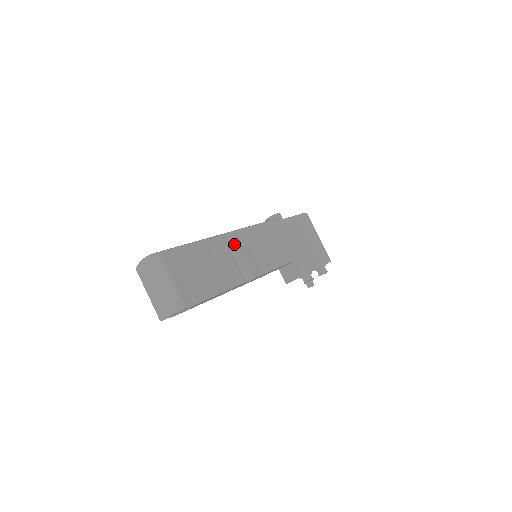
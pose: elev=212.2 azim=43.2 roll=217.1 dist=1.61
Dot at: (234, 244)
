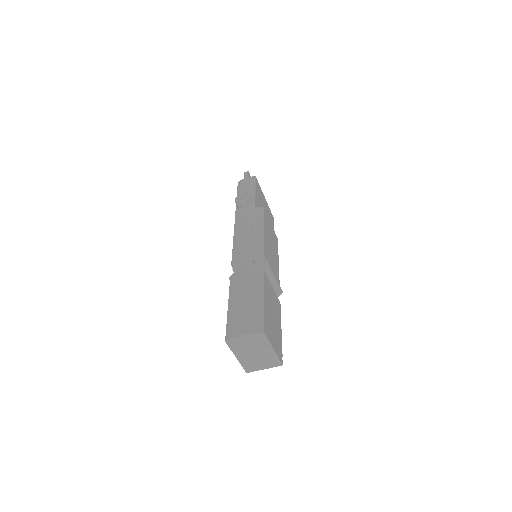
Dot at: (268, 271)
